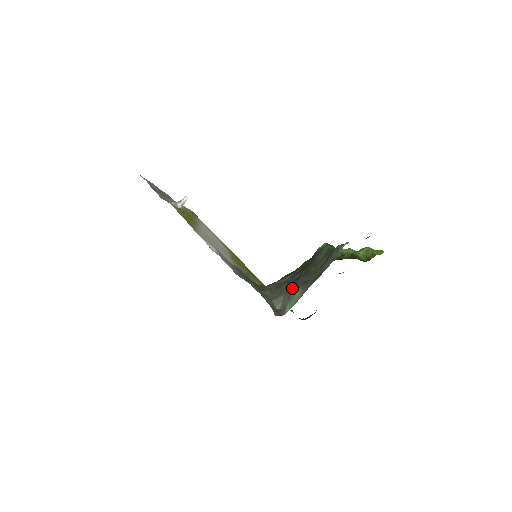
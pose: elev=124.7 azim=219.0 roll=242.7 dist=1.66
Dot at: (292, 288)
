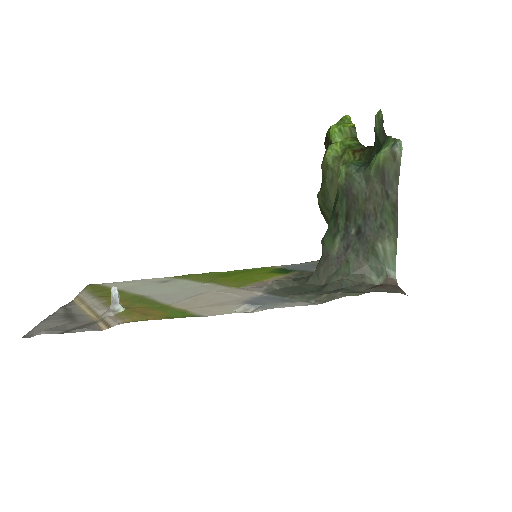
Dot at: (369, 248)
